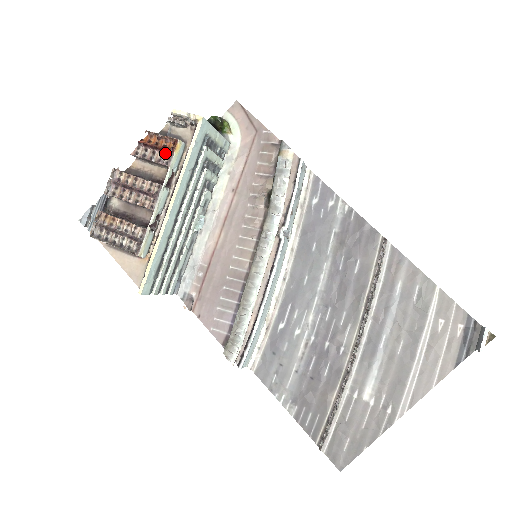
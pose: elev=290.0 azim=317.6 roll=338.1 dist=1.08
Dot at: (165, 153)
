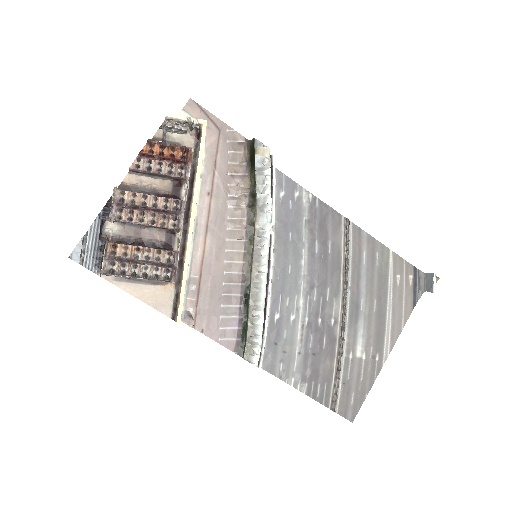
Dot at: (175, 163)
